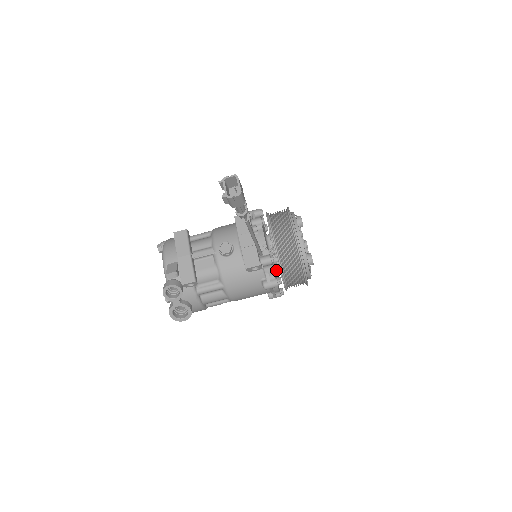
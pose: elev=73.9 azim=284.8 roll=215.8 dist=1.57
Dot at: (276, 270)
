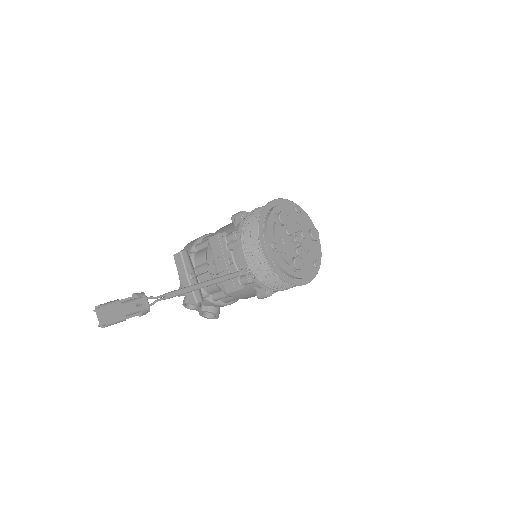
Dot at: occluded
